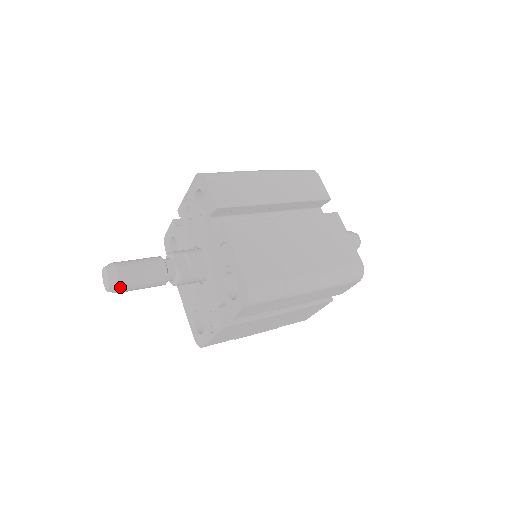
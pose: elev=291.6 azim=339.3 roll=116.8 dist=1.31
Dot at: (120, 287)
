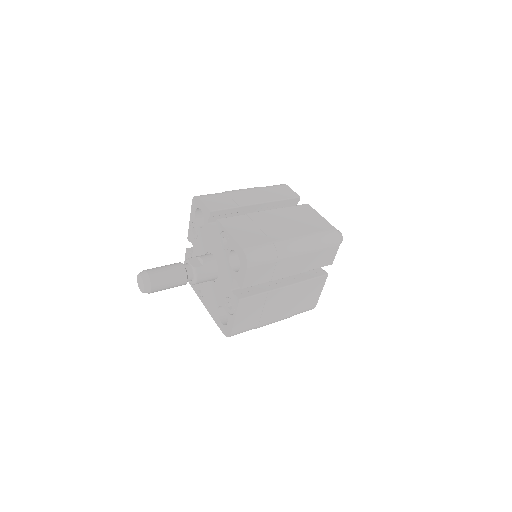
Dot at: (152, 285)
